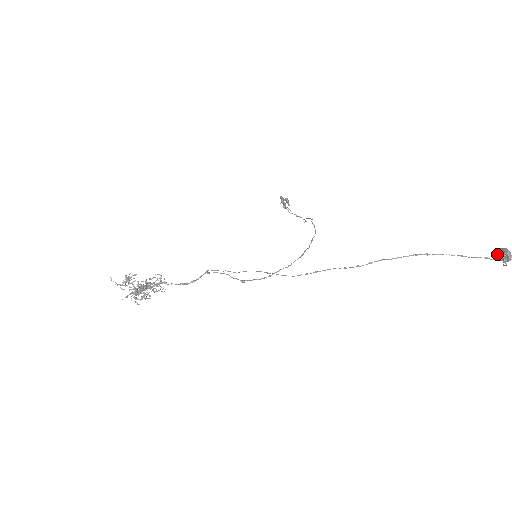
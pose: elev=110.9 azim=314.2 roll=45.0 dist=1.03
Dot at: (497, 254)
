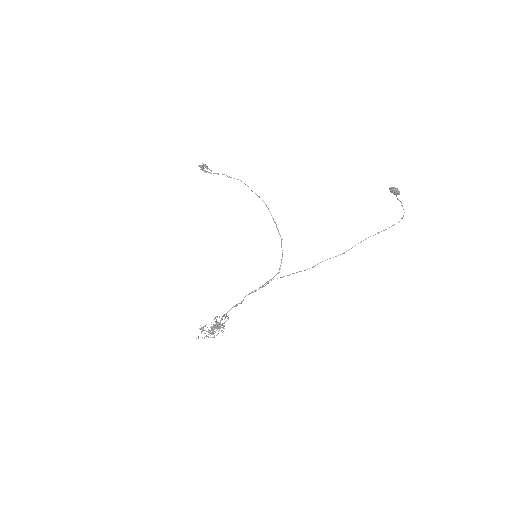
Dot at: (392, 192)
